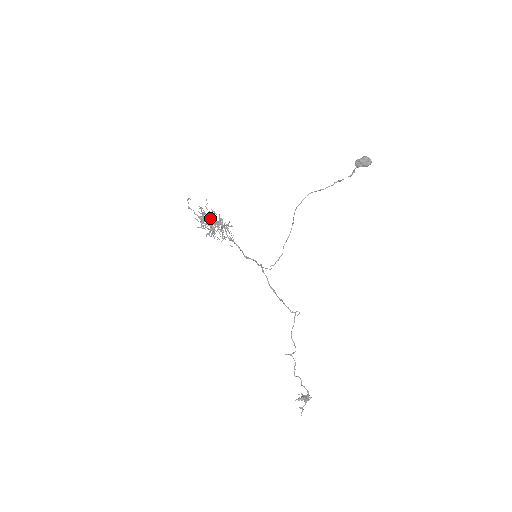
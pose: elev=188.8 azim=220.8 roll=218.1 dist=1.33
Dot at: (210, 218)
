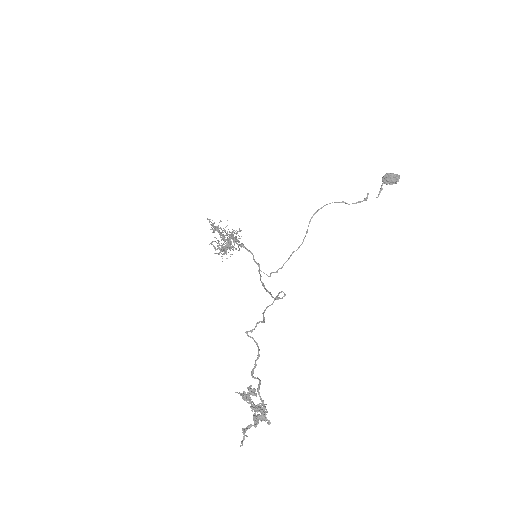
Dot at: occluded
